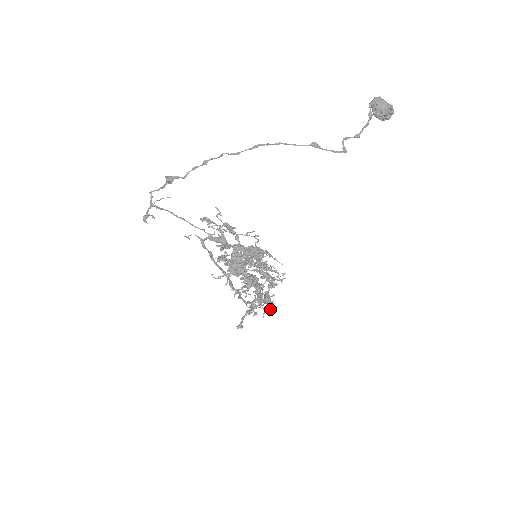
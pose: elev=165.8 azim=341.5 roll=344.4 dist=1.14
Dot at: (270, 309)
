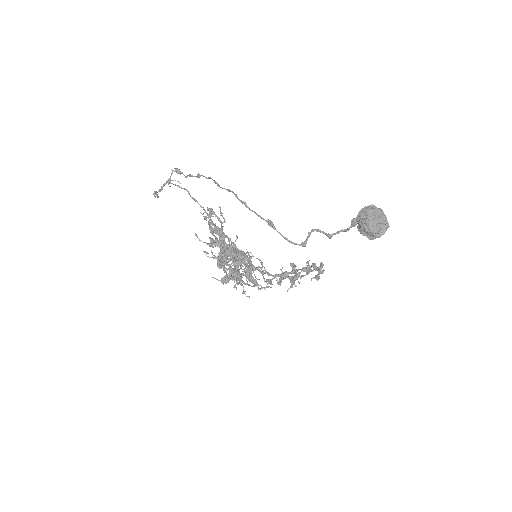
Dot at: (317, 279)
